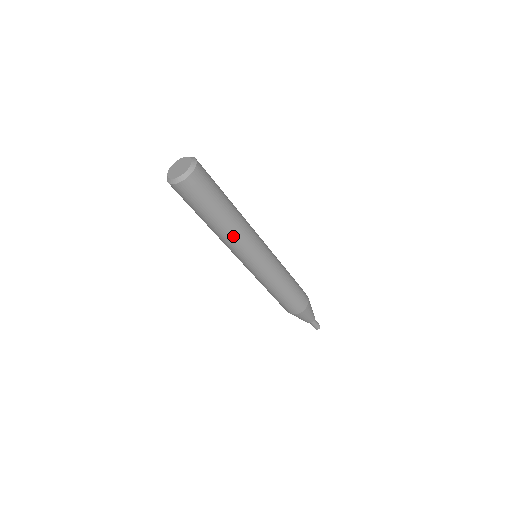
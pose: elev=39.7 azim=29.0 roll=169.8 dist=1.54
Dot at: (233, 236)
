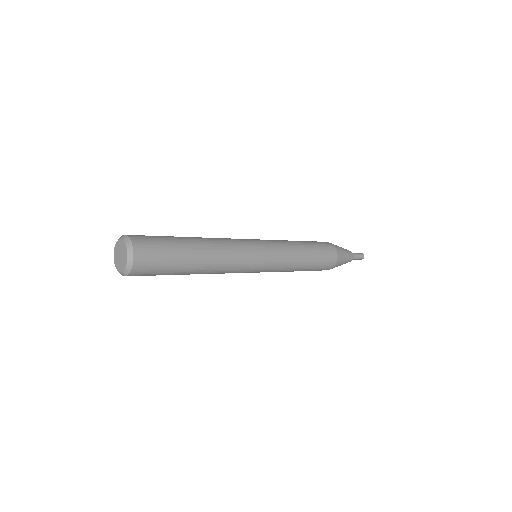
Dot at: occluded
